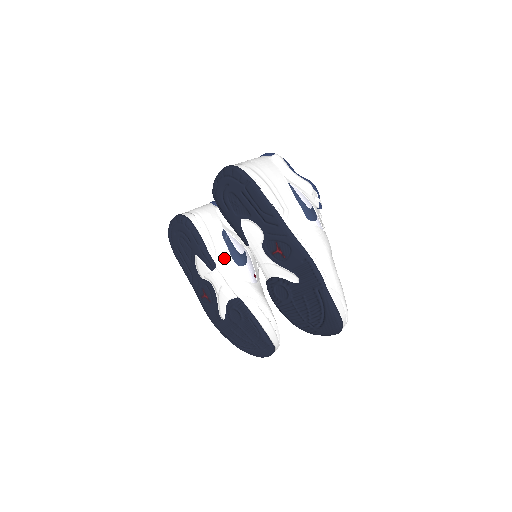
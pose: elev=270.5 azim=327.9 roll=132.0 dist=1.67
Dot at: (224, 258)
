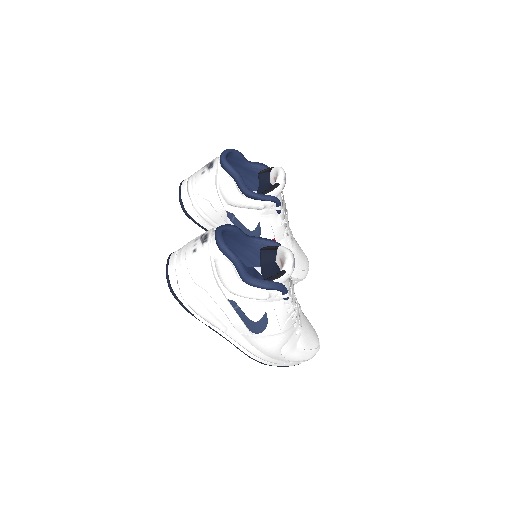
Dot at: occluded
